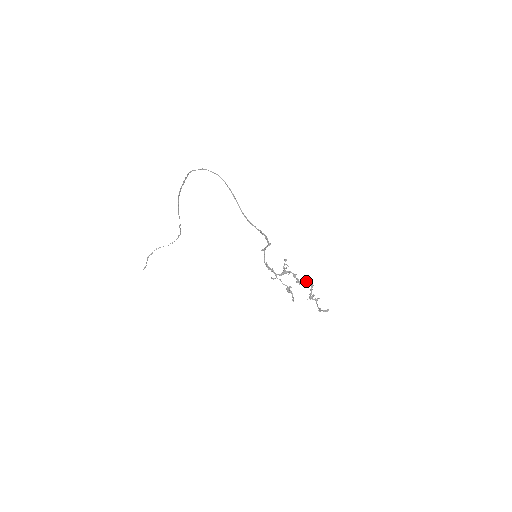
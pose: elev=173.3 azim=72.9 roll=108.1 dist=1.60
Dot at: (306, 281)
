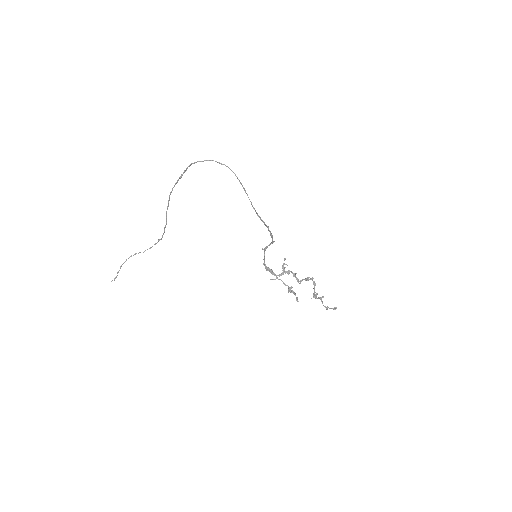
Dot at: (307, 280)
